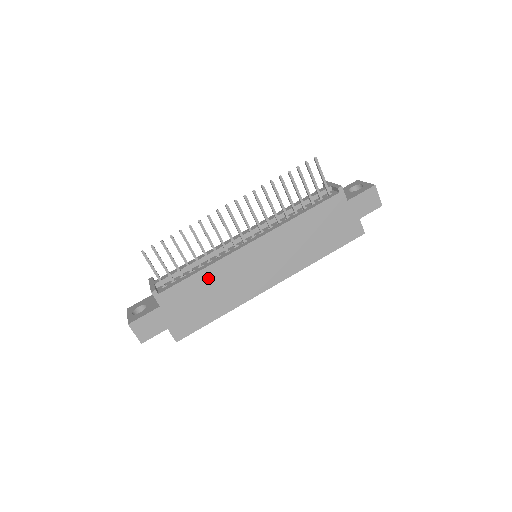
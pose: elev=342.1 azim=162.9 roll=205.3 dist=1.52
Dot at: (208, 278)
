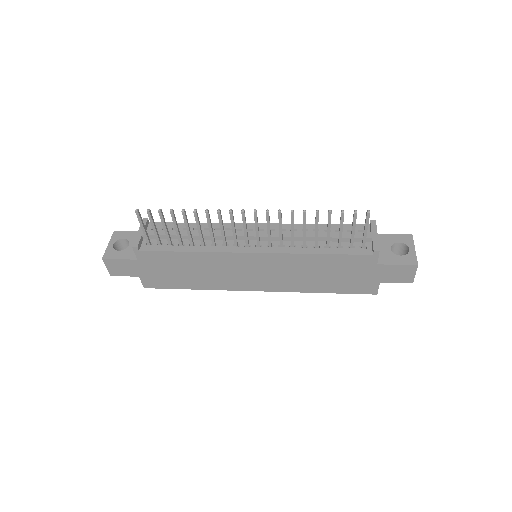
Dot at: (194, 260)
